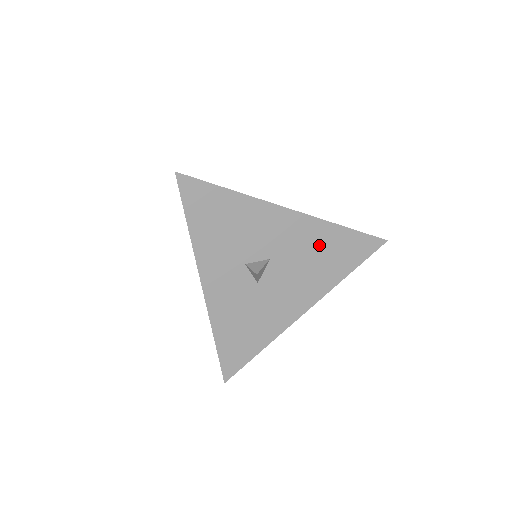
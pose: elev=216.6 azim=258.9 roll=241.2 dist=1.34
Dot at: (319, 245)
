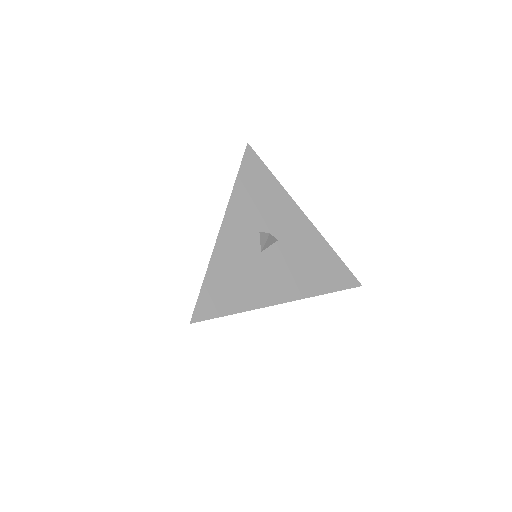
Dot at: (315, 255)
